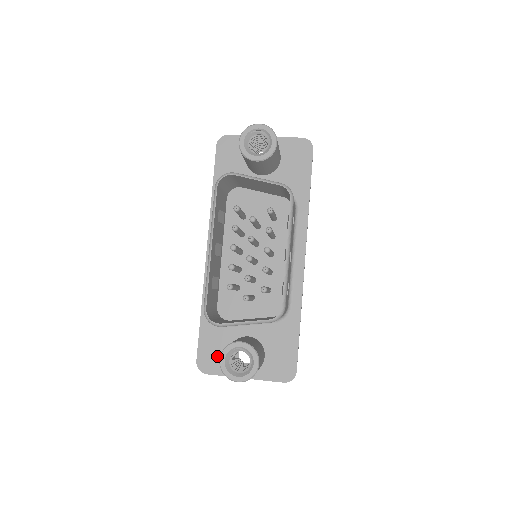
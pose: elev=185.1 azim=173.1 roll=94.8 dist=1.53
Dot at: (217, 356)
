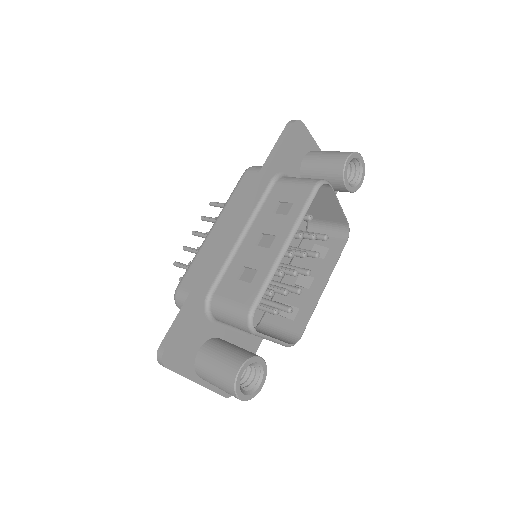
Dot at: (187, 350)
